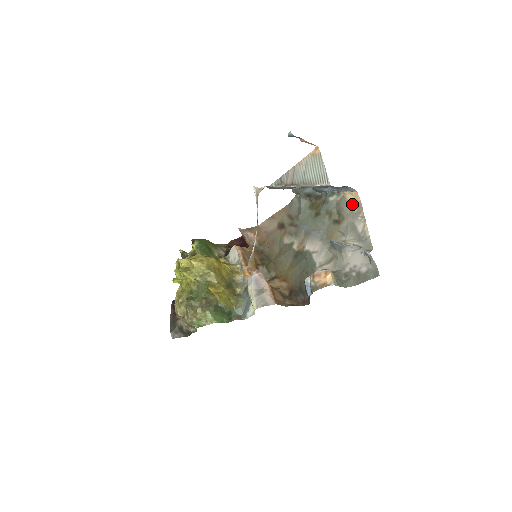
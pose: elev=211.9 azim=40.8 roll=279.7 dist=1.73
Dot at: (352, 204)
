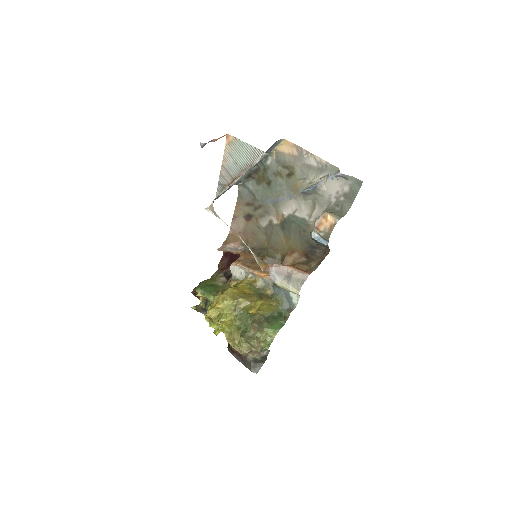
Dot at: (289, 151)
